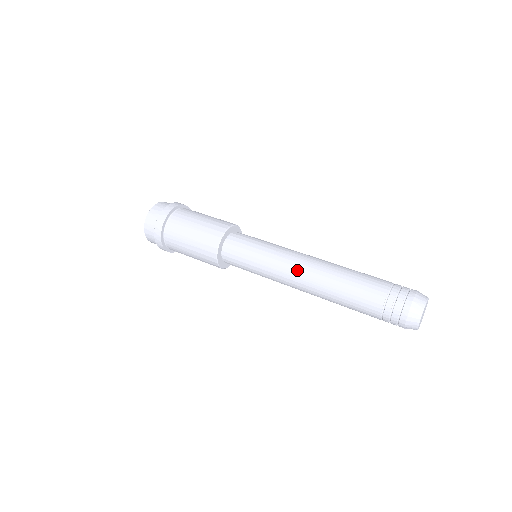
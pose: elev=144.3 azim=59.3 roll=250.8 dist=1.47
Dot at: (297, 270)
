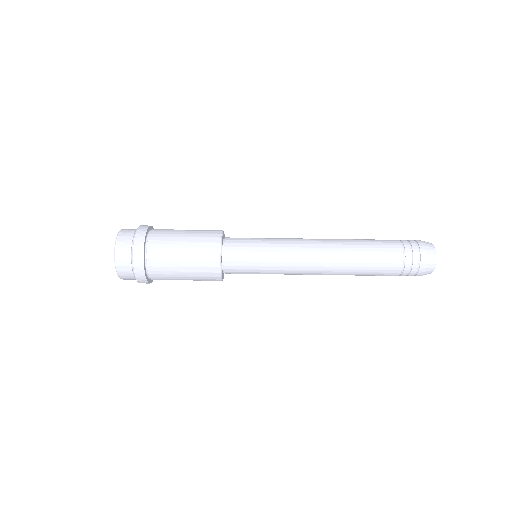
Dot at: (312, 265)
